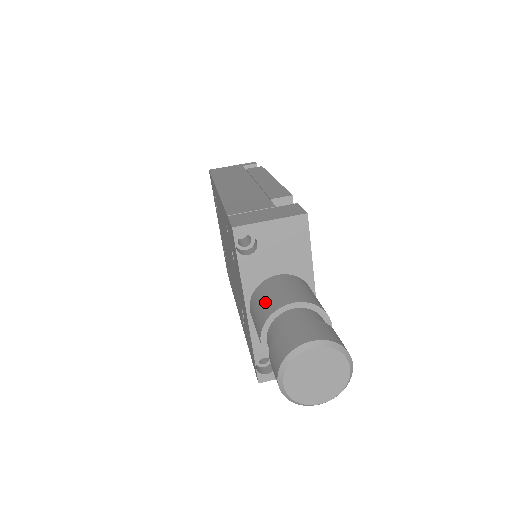
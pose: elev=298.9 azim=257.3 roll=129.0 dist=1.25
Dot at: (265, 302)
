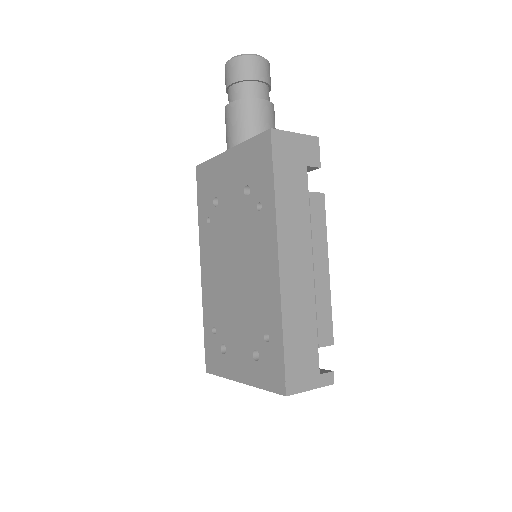
Dot at: occluded
